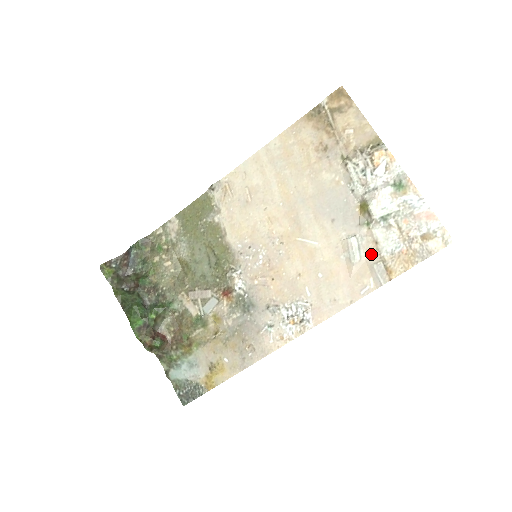
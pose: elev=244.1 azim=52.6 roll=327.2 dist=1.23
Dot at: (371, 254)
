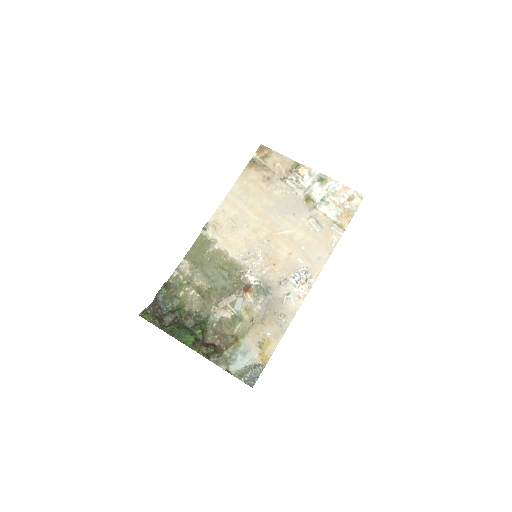
Dot at: (326, 222)
